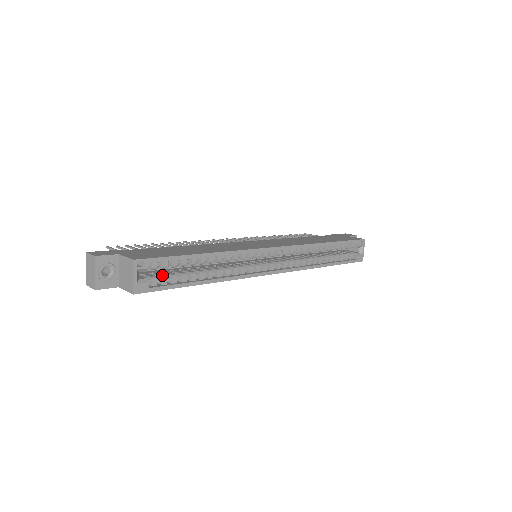
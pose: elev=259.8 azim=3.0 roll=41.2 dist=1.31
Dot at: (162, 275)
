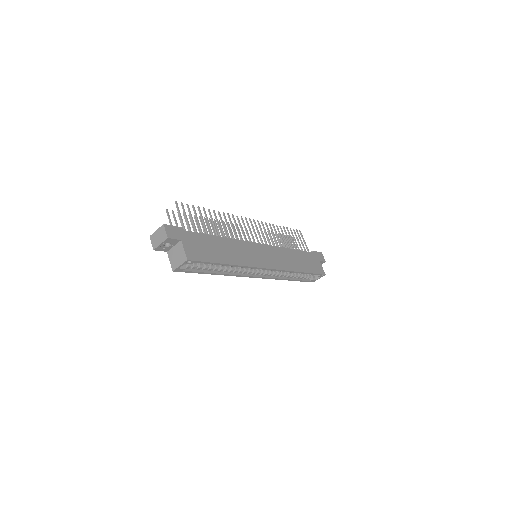
Dot at: (195, 264)
